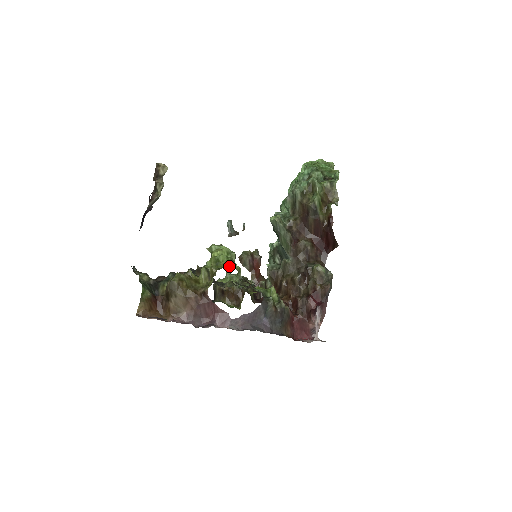
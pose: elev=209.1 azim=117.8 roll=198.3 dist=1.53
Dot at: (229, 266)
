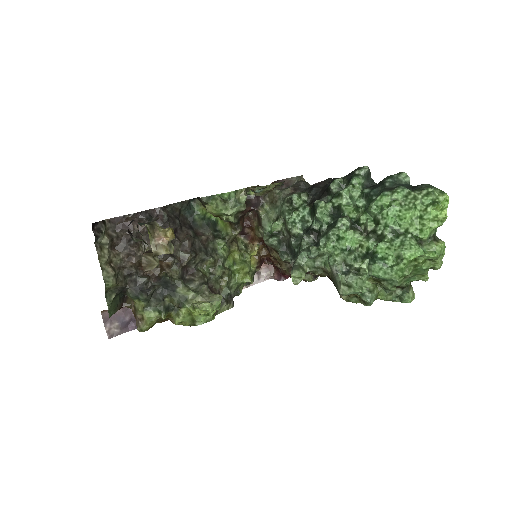
Dot at: occluded
